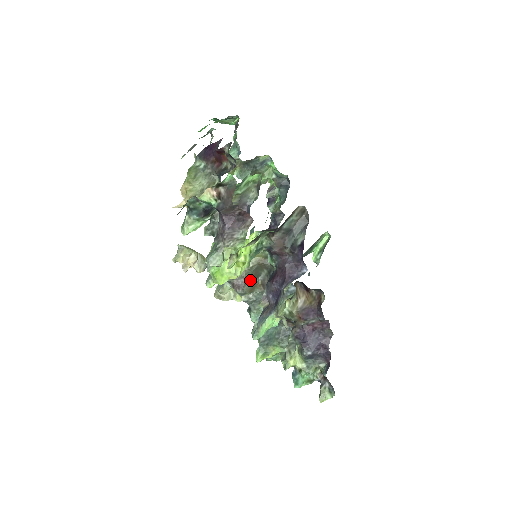
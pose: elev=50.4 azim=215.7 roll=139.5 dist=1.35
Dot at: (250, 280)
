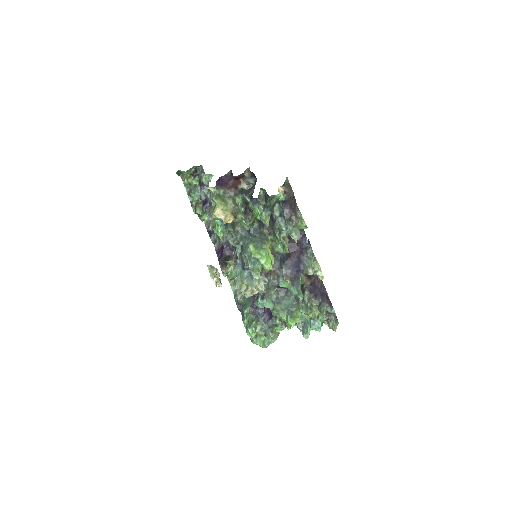
Dot at: occluded
